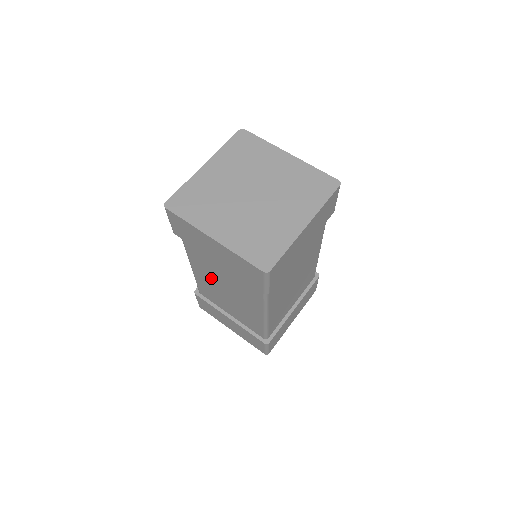
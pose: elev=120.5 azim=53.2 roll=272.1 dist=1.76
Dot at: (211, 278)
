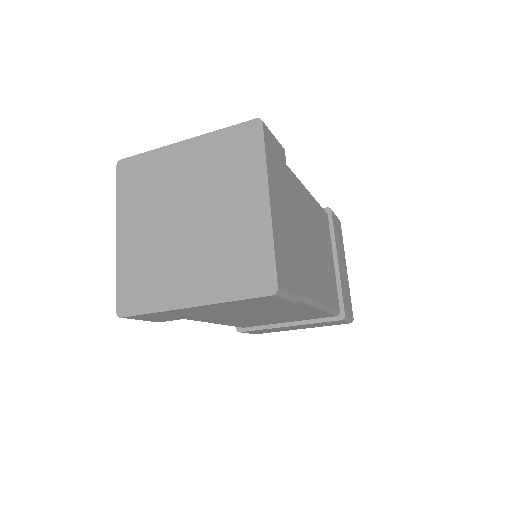
Dot at: occluded
